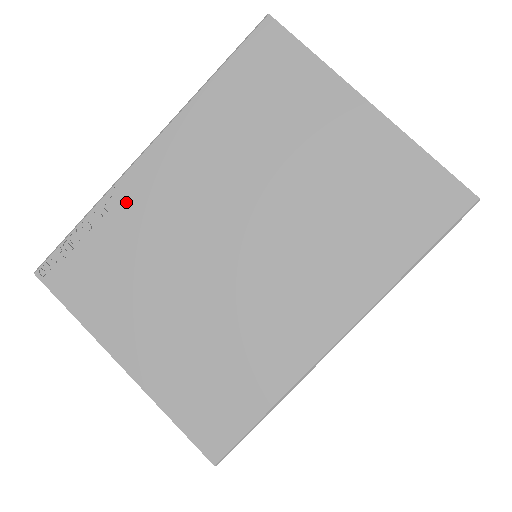
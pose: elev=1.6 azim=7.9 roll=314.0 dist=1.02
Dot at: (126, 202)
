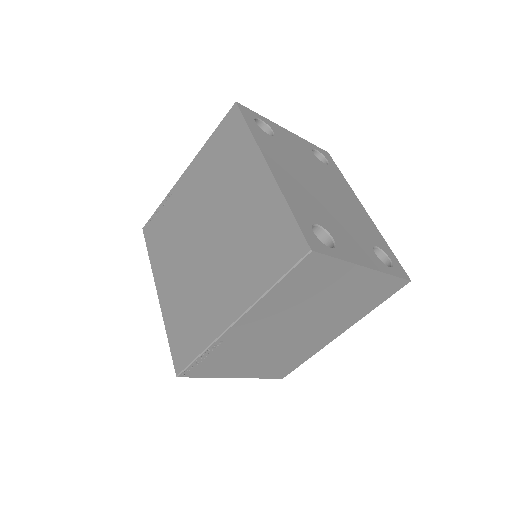
Dot at: (227, 342)
